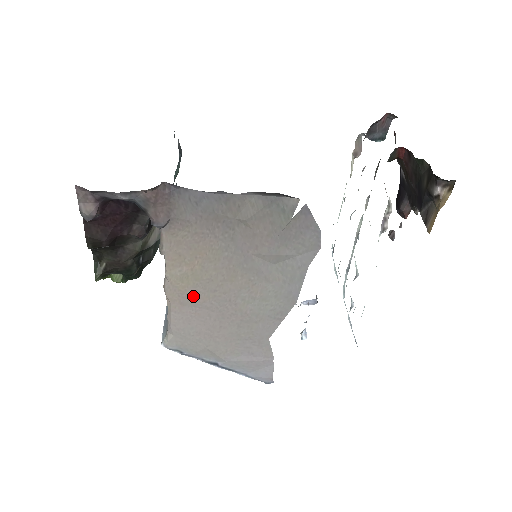
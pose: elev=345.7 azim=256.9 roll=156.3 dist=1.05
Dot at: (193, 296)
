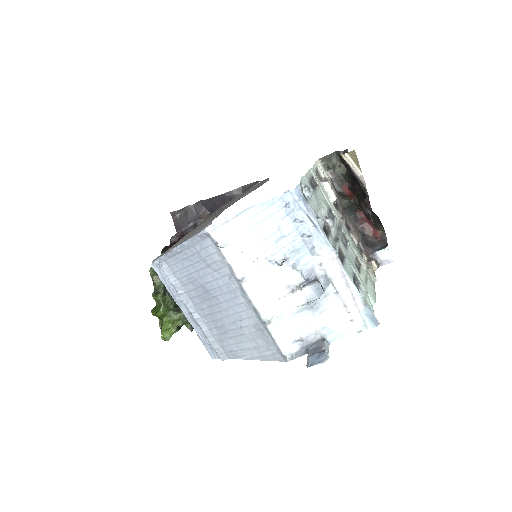
Dot at: occluded
